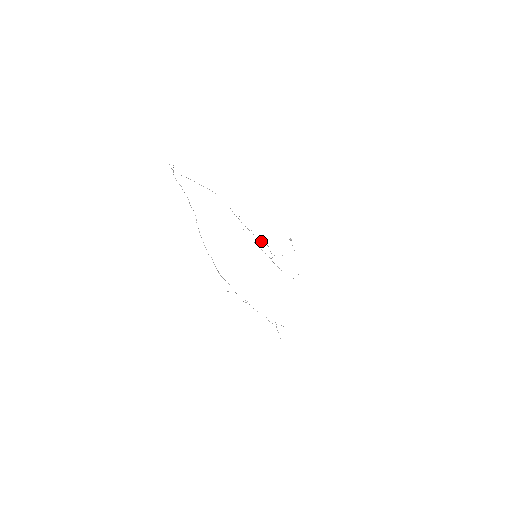
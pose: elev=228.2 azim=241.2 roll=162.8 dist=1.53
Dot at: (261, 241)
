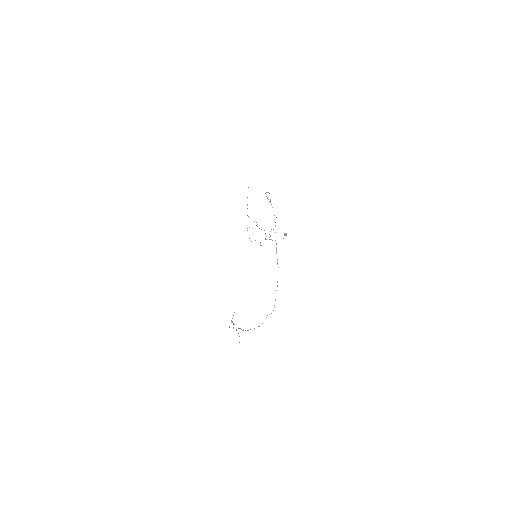
Dot at: occluded
